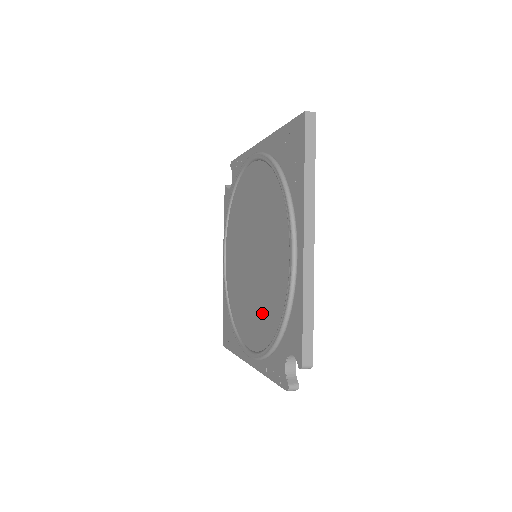
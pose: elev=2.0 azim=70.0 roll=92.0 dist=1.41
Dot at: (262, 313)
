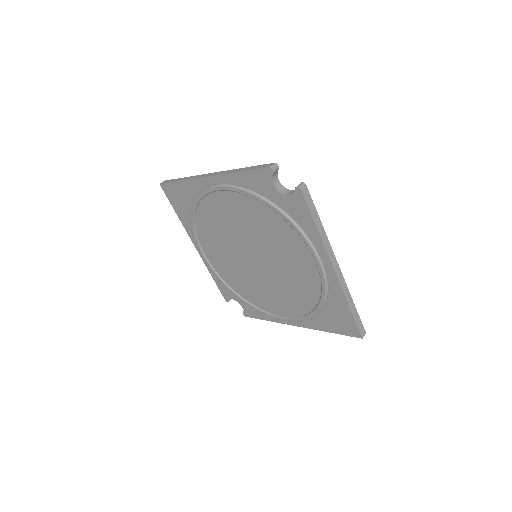
Dot at: (235, 277)
